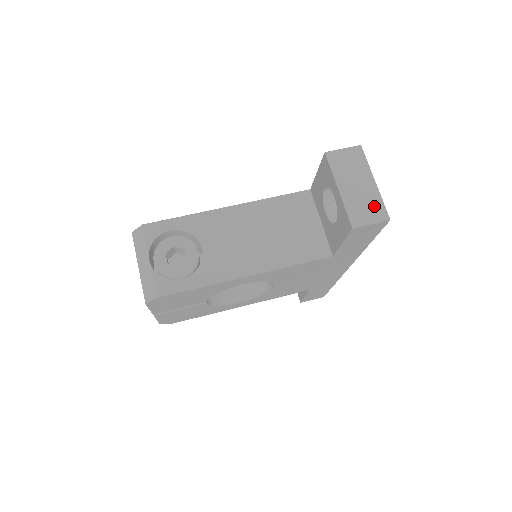
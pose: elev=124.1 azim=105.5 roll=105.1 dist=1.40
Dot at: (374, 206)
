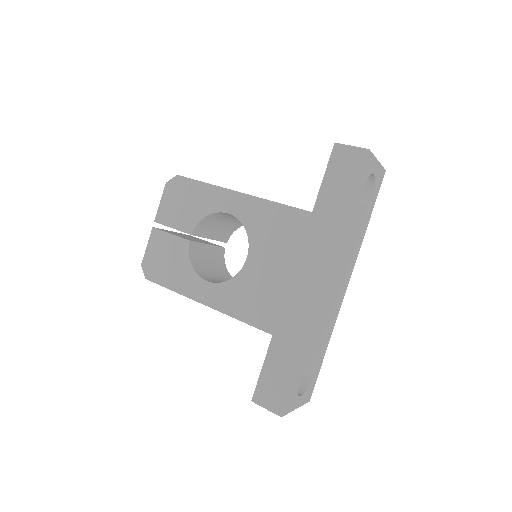
Dot at: occluded
